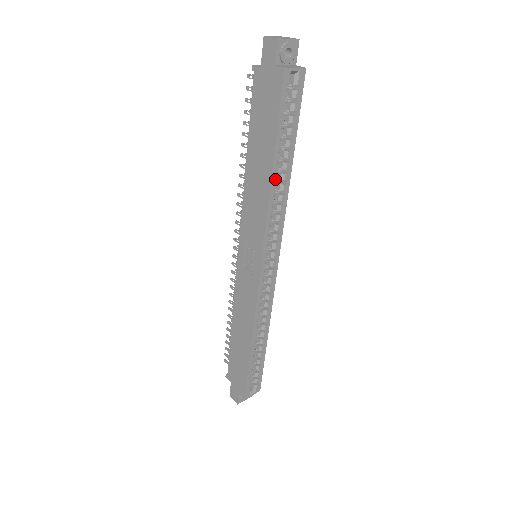
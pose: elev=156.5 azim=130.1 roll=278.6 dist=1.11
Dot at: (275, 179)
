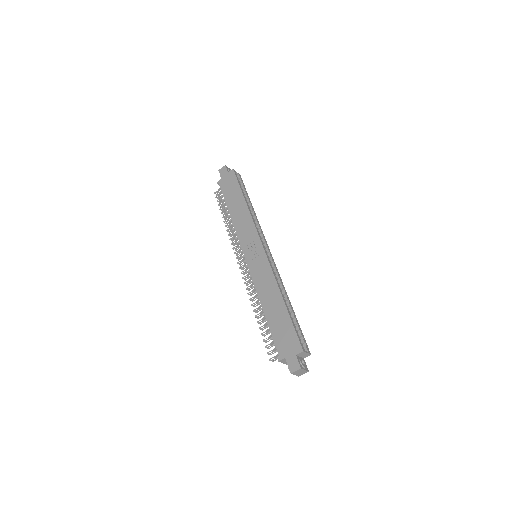
Dot at: (248, 206)
